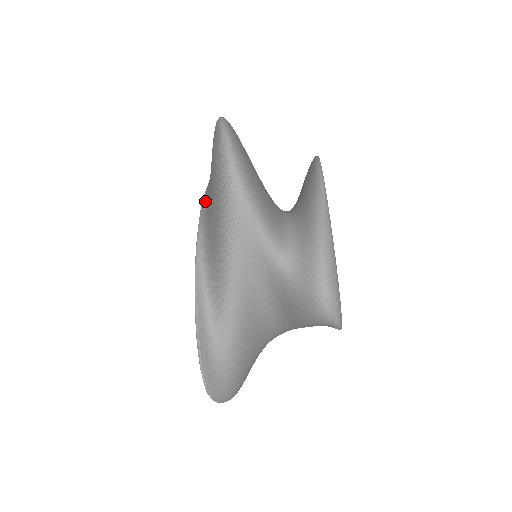
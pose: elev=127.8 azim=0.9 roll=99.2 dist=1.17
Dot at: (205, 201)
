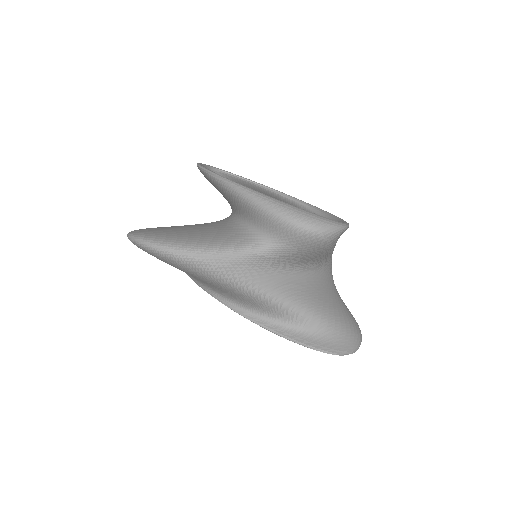
Dot at: (190, 277)
